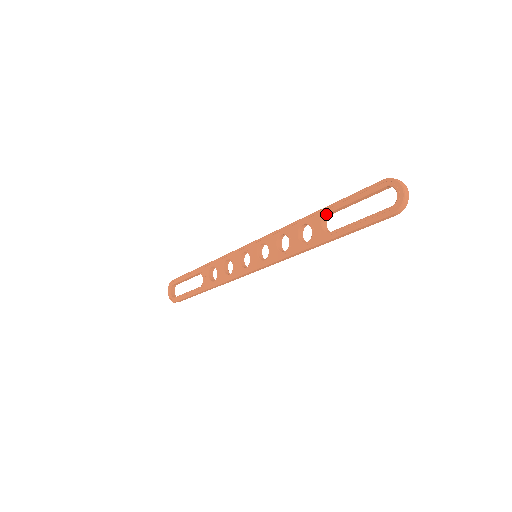
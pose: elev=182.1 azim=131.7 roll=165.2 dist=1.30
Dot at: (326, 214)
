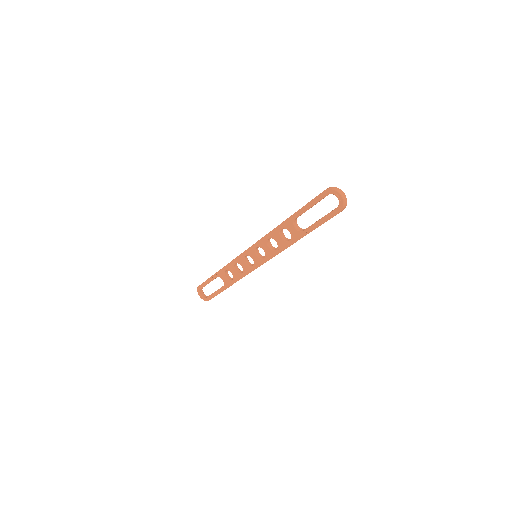
Dot at: (295, 219)
